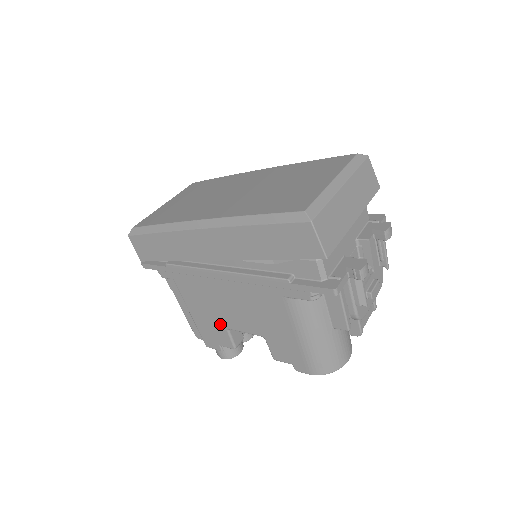
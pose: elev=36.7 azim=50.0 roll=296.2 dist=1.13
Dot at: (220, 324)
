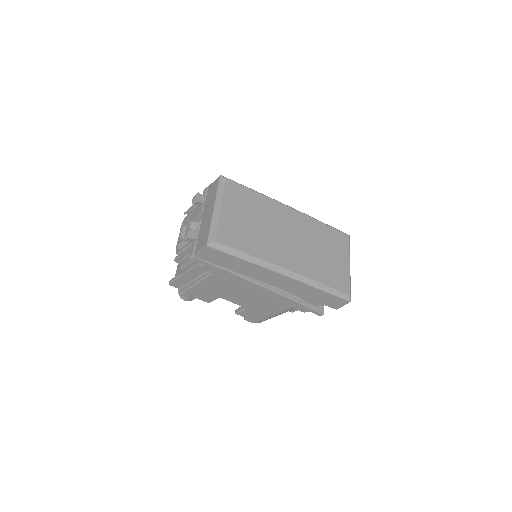
Dot at: (218, 295)
